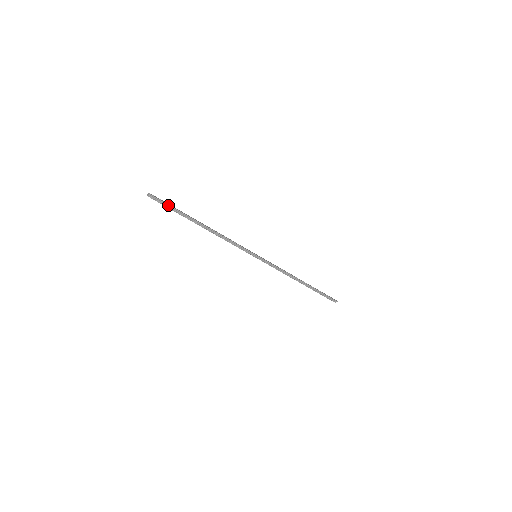
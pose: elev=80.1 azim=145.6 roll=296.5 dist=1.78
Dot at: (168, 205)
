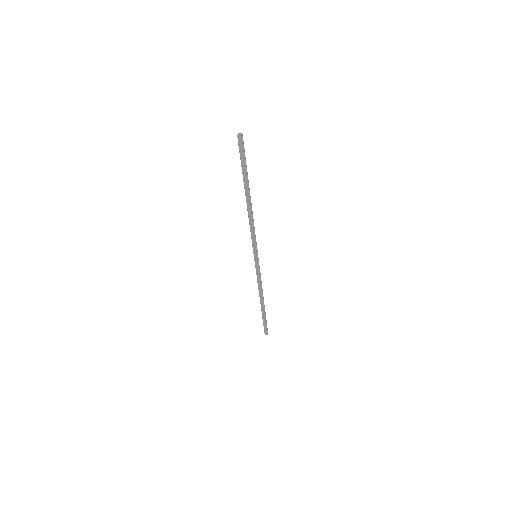
Dot at: (245, 157)
